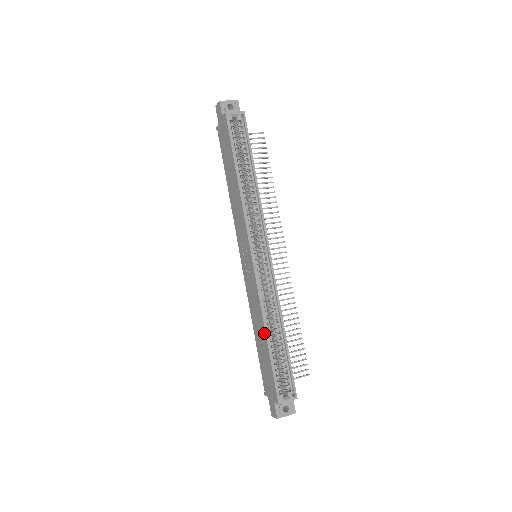
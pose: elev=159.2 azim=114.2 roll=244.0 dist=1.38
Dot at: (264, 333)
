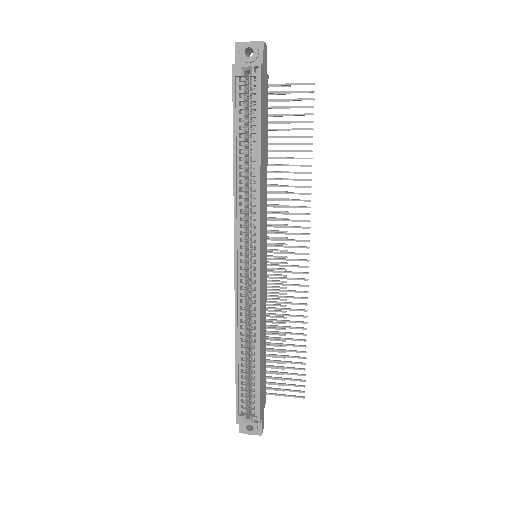
Dot at: (236, 349)
